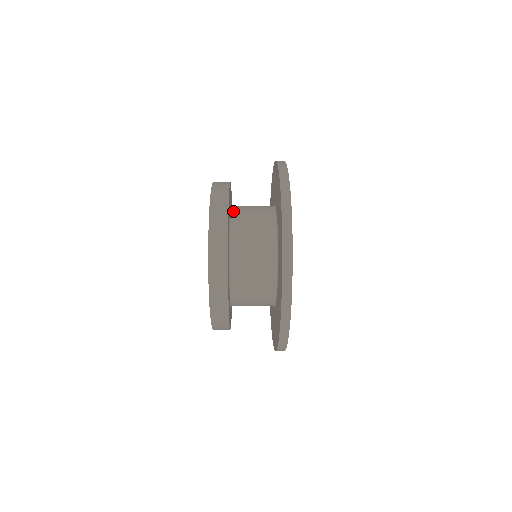
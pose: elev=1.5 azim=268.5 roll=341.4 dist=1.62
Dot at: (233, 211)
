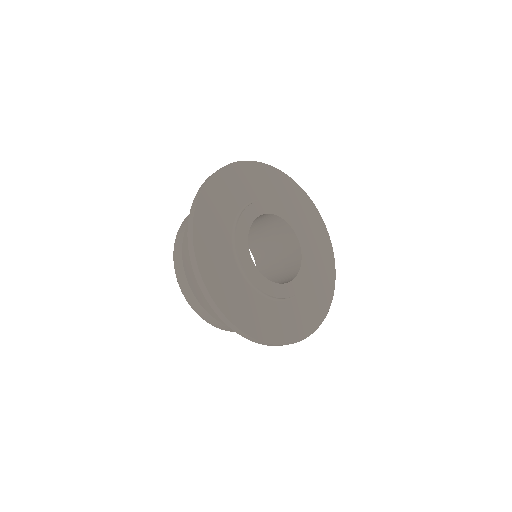
Dot at: occluded
